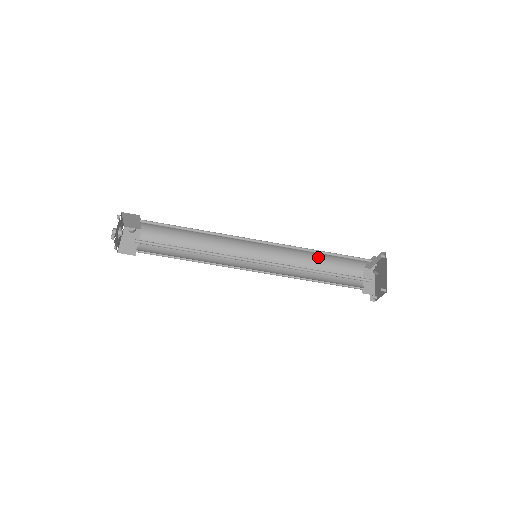
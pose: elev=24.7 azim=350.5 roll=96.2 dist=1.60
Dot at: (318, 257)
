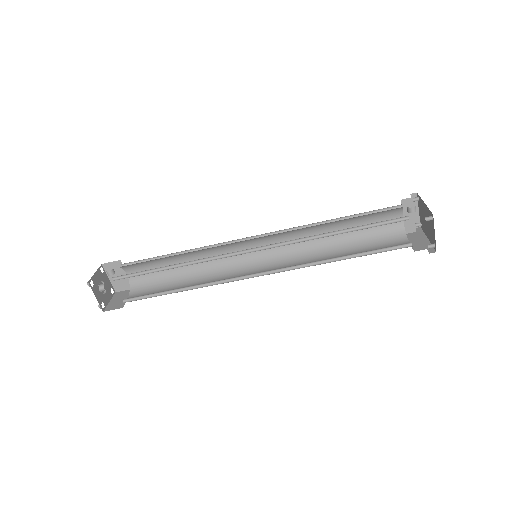
Dot at: (337, 238)
